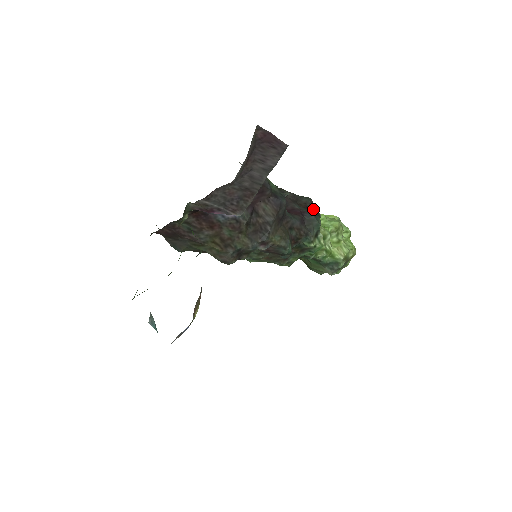
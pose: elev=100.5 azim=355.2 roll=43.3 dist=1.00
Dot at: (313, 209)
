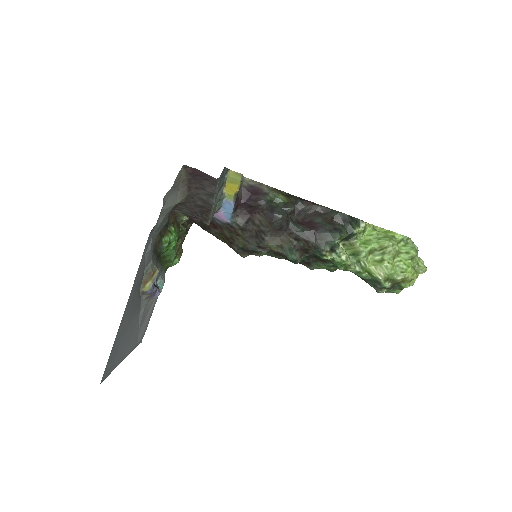
Dot at: (343, 224)
